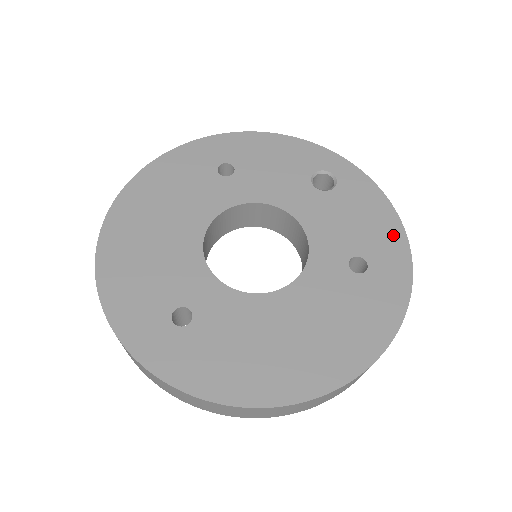
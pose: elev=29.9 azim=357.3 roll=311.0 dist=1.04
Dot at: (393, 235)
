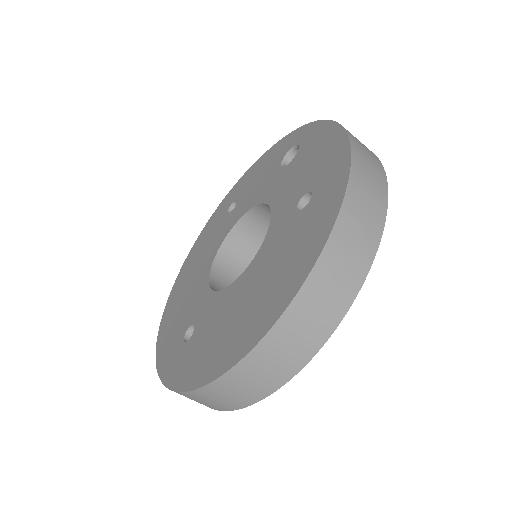
Dot at: (336, 149)
